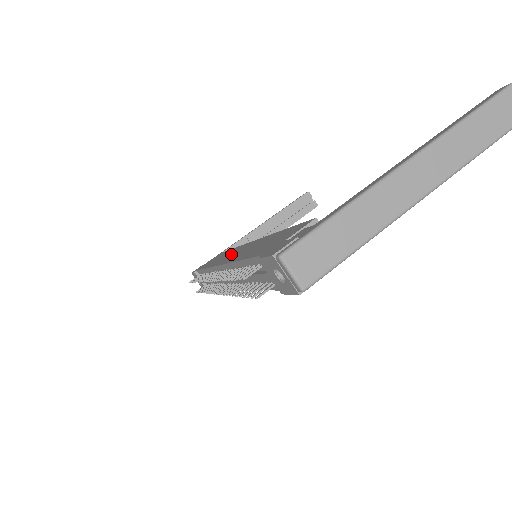
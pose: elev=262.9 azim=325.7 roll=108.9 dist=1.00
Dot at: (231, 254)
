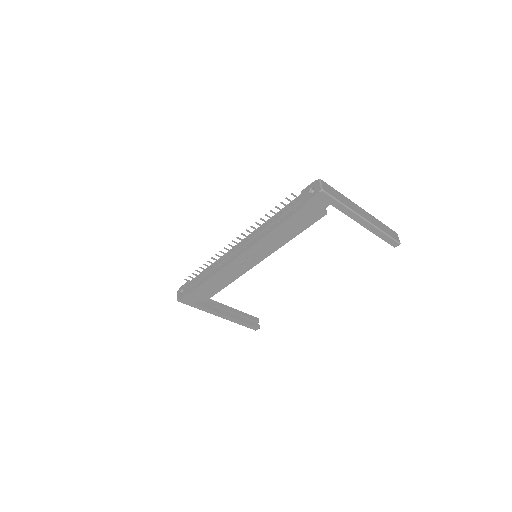
Dot at: occluded
